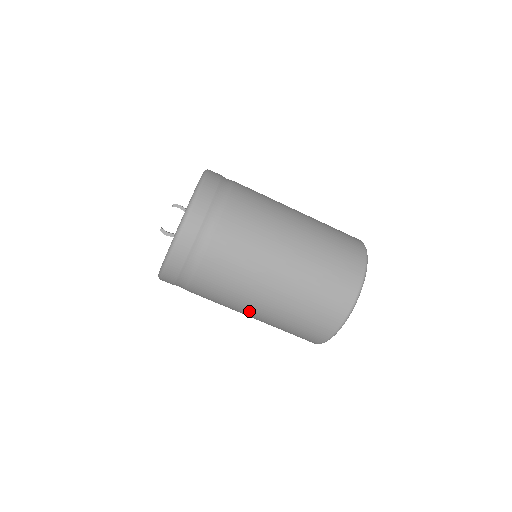
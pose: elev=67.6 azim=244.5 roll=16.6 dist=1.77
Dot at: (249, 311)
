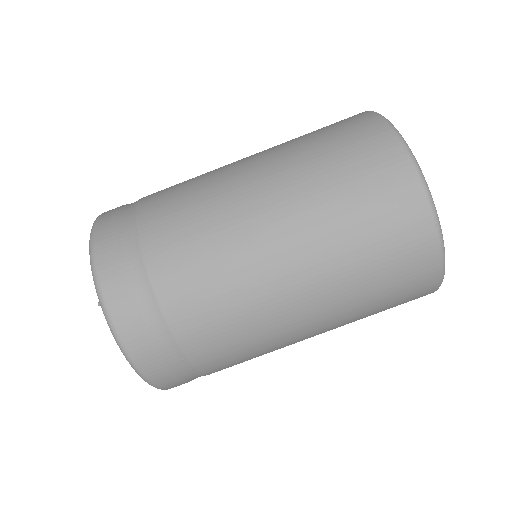
Dot at: (271, 253)
